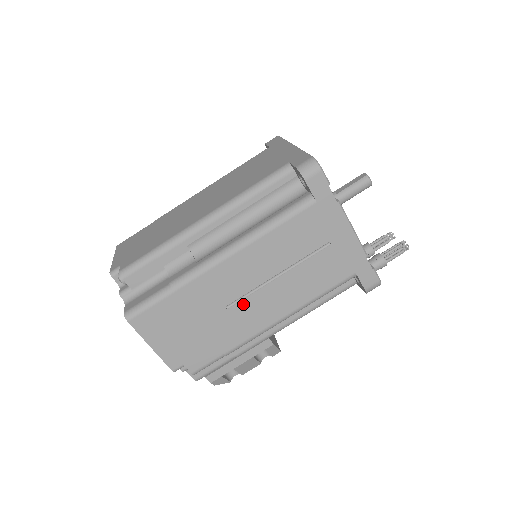
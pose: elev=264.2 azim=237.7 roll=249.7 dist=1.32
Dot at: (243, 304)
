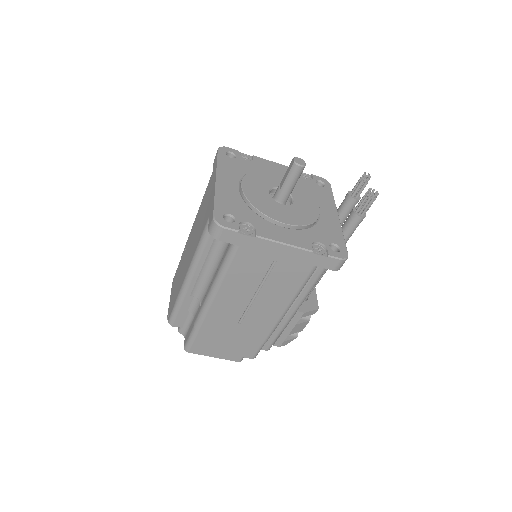
Dot at: (248, 317)
